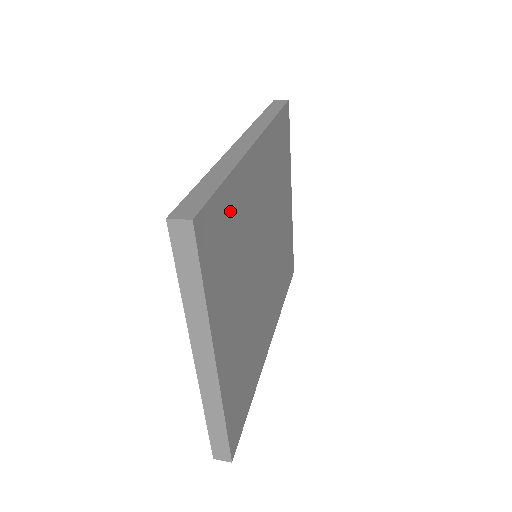
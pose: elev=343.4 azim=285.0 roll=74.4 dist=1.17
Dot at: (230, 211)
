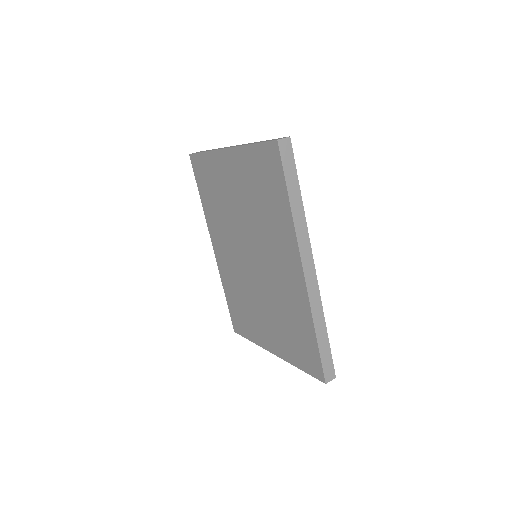
Dot at: occluded
